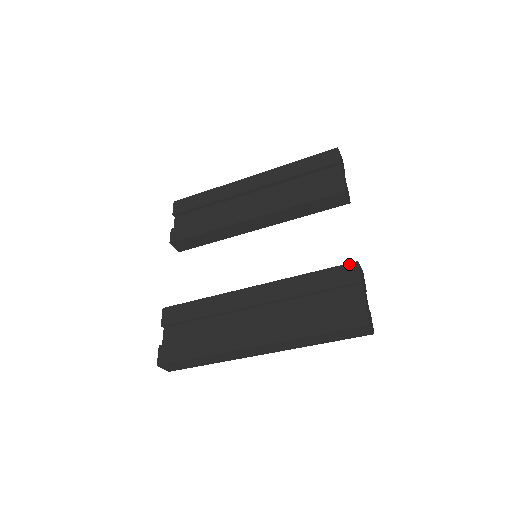
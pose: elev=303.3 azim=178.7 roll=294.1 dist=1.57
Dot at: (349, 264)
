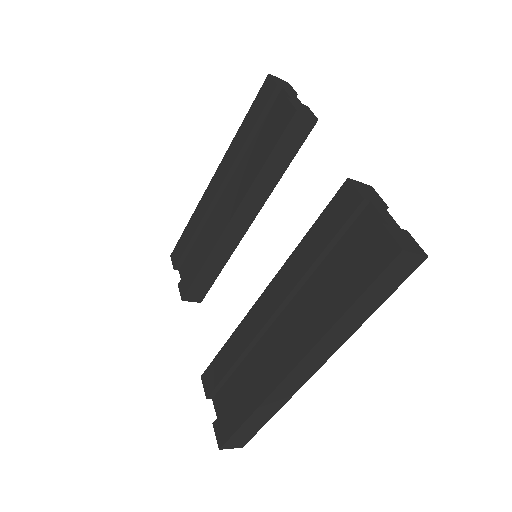
Dot at: (340, 190)
